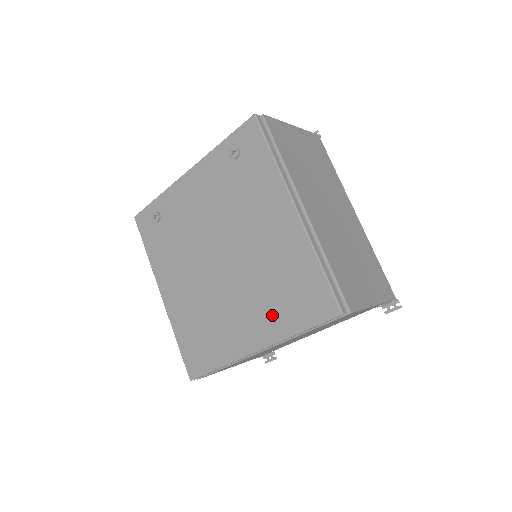
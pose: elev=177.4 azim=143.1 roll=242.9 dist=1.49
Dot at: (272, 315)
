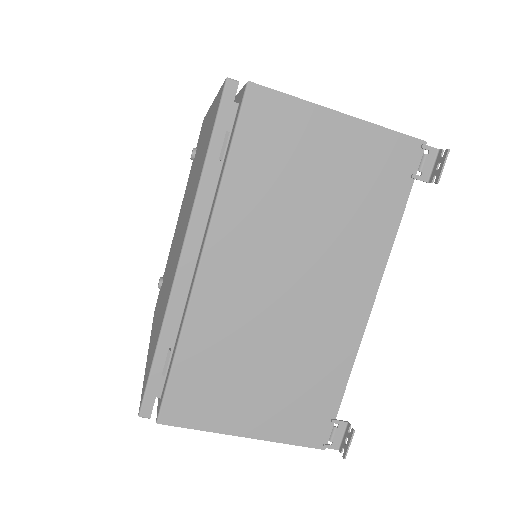
Dot at: occluded
